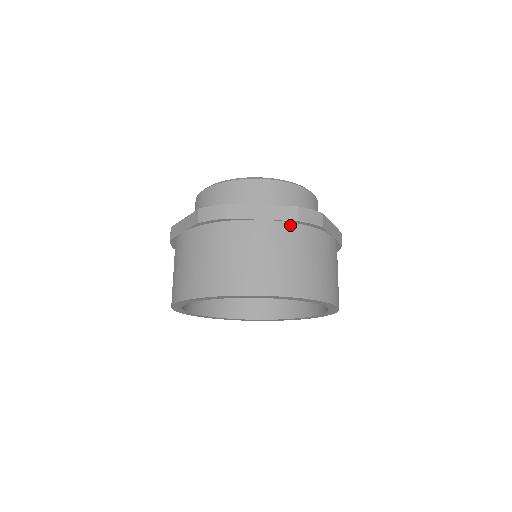
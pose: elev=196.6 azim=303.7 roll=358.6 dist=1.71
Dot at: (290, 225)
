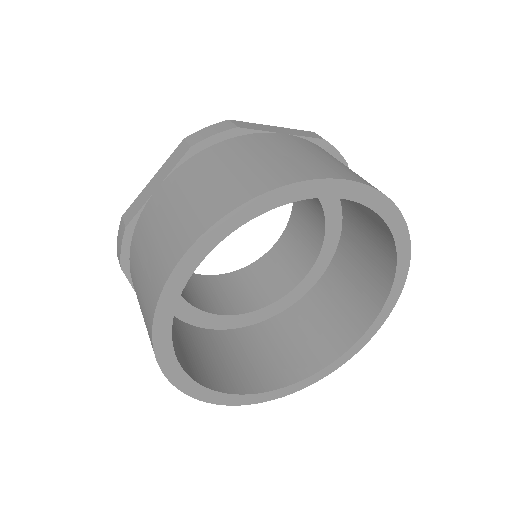
Dot at: (317, 145)
